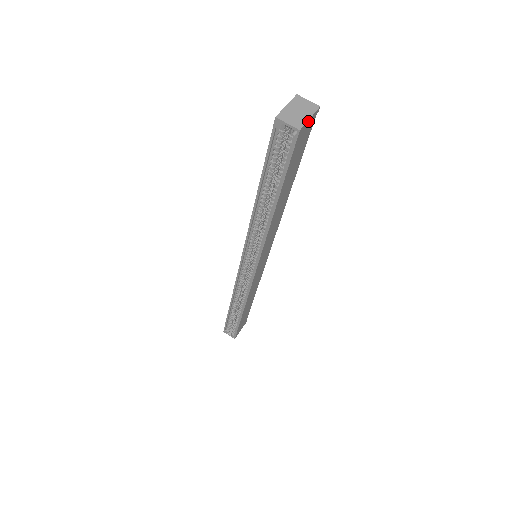
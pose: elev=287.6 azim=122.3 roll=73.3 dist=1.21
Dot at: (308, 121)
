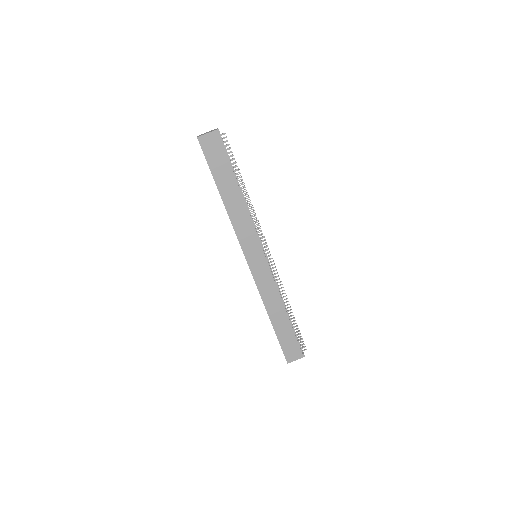
Dot at: (207, 135)
